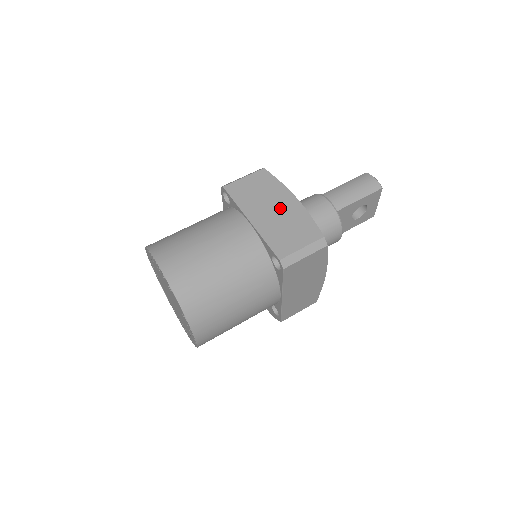
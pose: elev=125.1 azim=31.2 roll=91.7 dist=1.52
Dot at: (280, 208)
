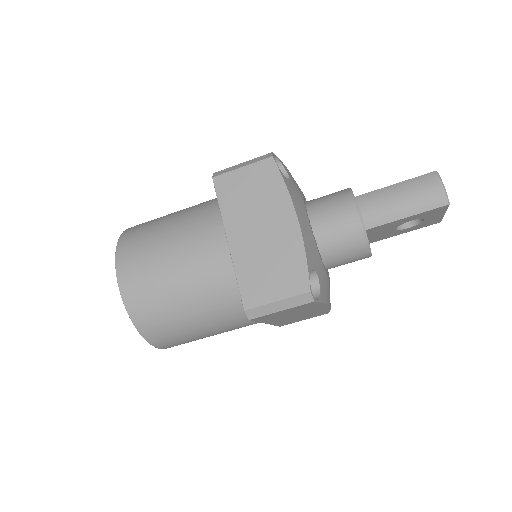
Dot at: (270, 230)
